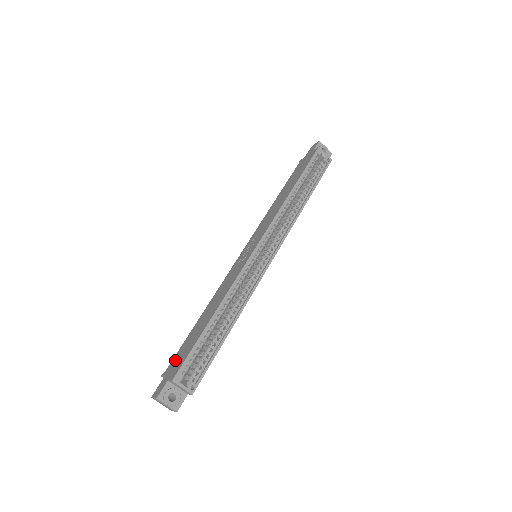
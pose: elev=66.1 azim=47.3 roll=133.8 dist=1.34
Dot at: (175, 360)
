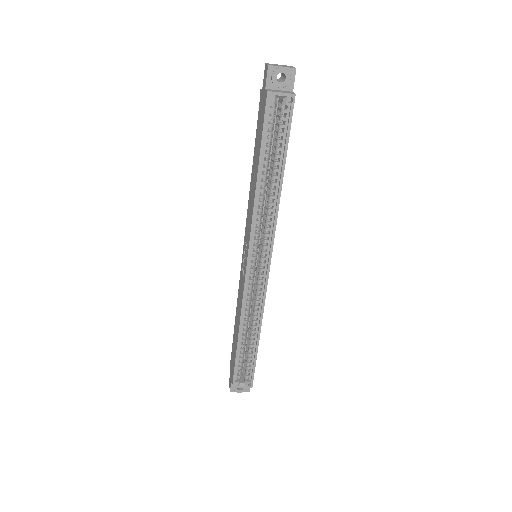
Dot at: (231, 359)
